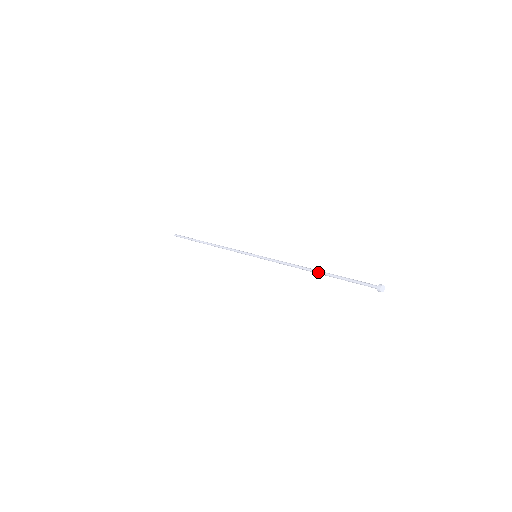
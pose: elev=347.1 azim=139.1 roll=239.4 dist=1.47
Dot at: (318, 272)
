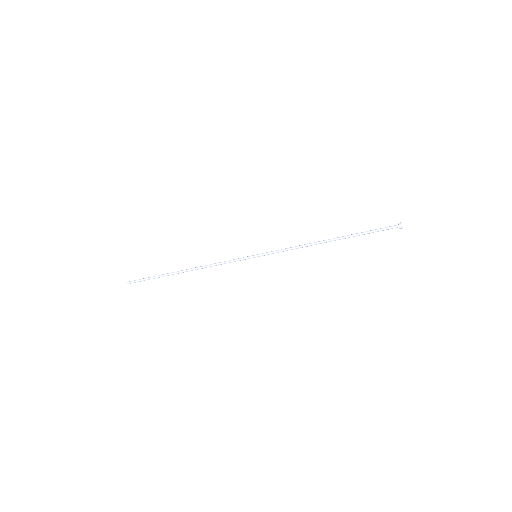
Dot at: (335, 238)
